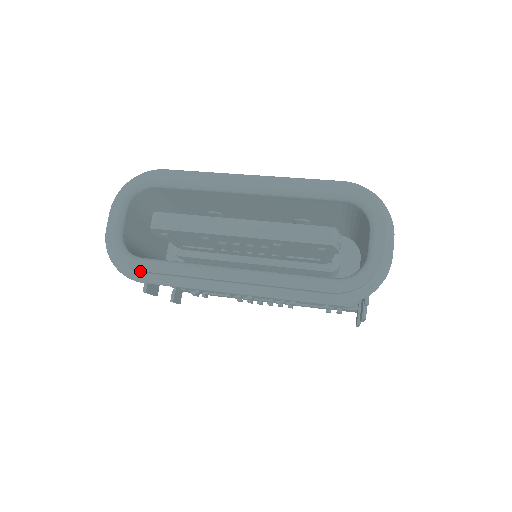
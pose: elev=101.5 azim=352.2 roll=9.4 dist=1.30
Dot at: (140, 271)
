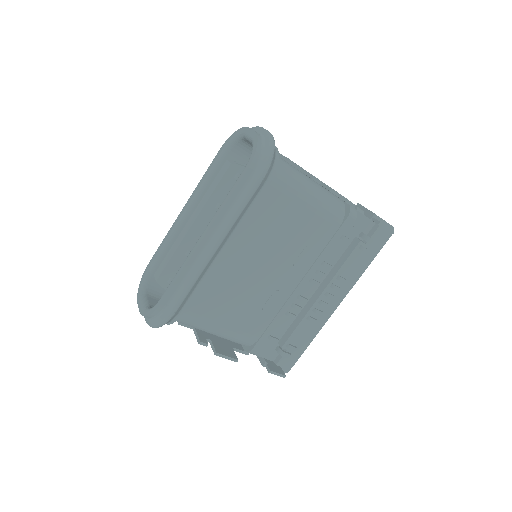
Dot at: (163, 303)
